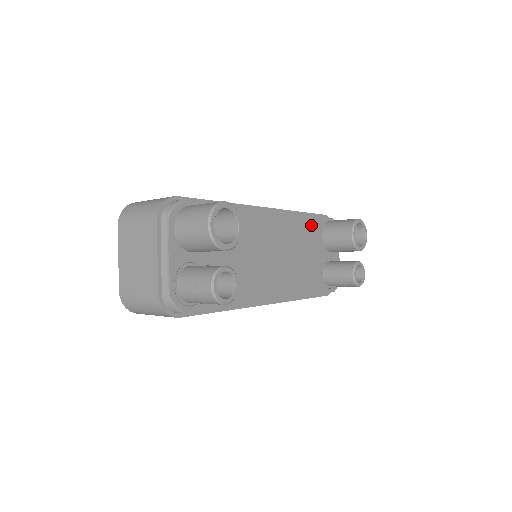
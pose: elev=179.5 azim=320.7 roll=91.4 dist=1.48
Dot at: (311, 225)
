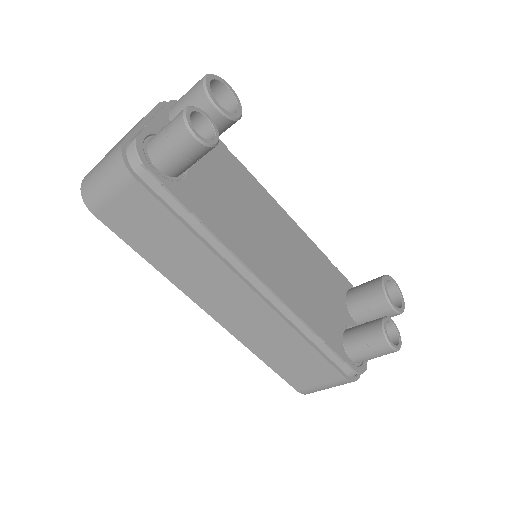
Dot at: (332, 272)
